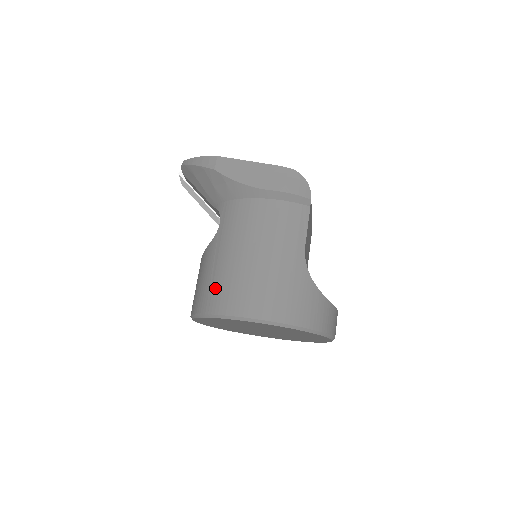
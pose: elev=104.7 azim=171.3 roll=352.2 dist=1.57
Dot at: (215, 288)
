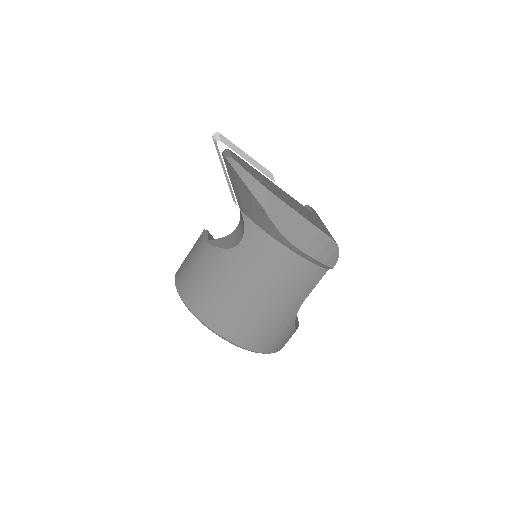
Dot at: (212, 301)
